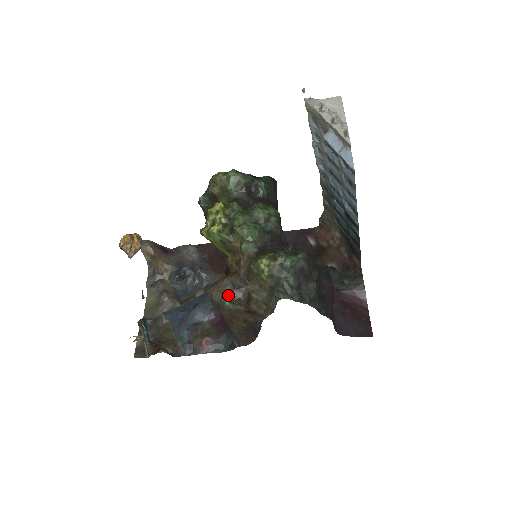
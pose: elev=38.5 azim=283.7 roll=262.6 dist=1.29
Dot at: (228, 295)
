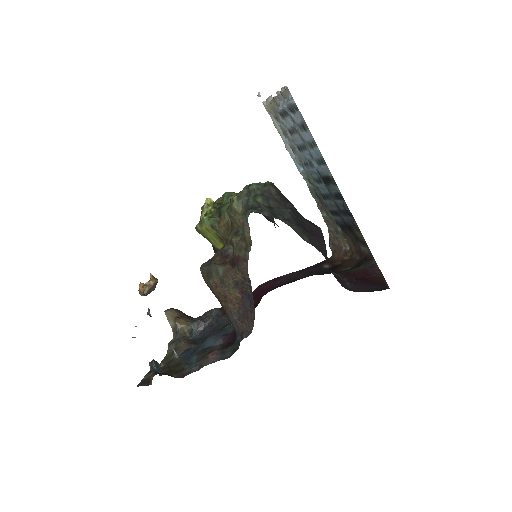
Dot at: (216, 262)
